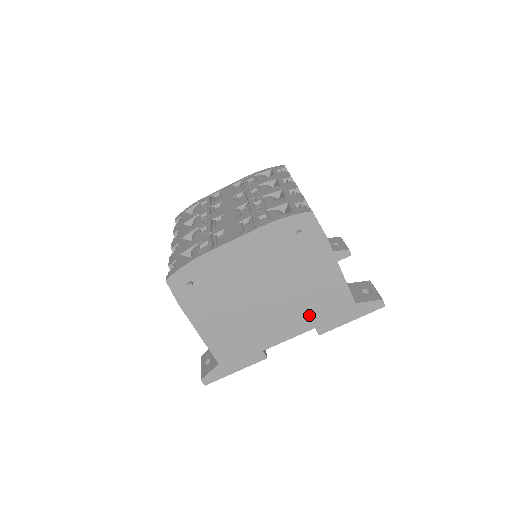
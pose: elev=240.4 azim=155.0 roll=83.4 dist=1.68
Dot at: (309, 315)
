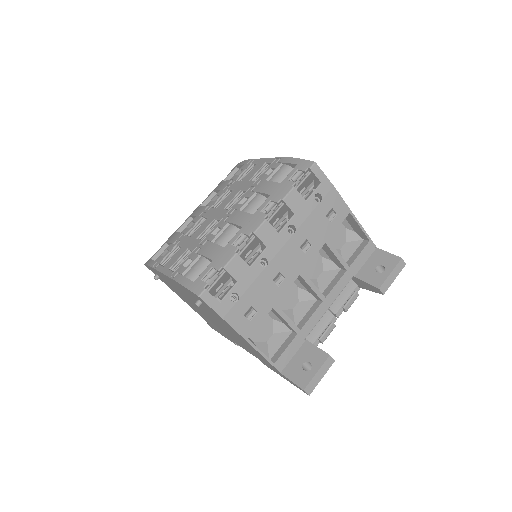
Dot at: occluded
